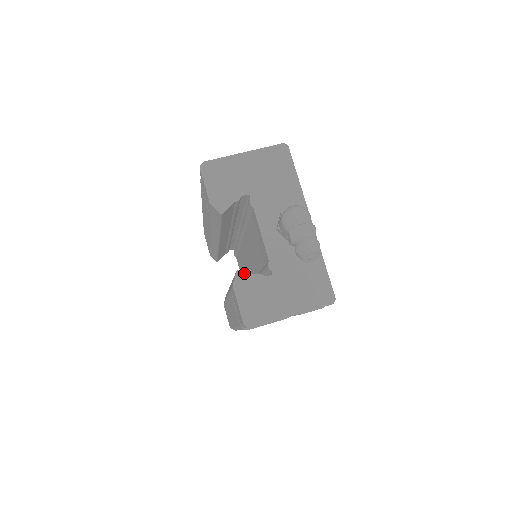
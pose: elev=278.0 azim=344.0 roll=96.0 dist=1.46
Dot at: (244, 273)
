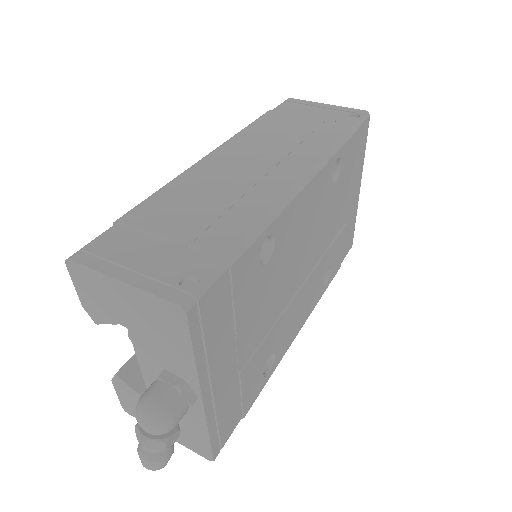
Dot at: (122, 381)
